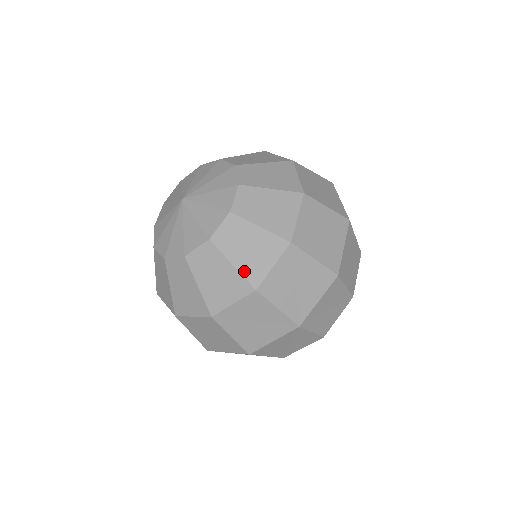
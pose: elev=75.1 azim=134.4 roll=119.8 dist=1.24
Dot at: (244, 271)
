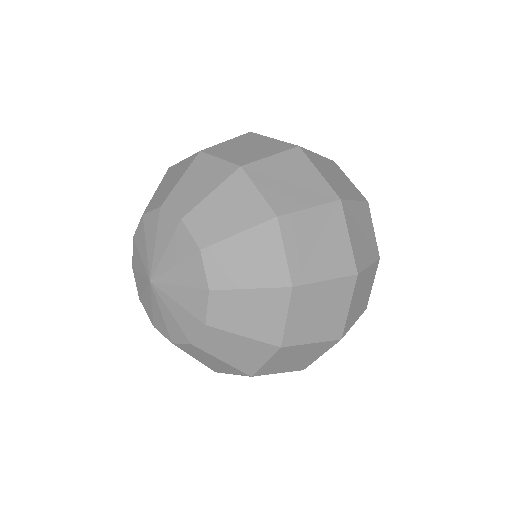
Dot at: (235, 365)
